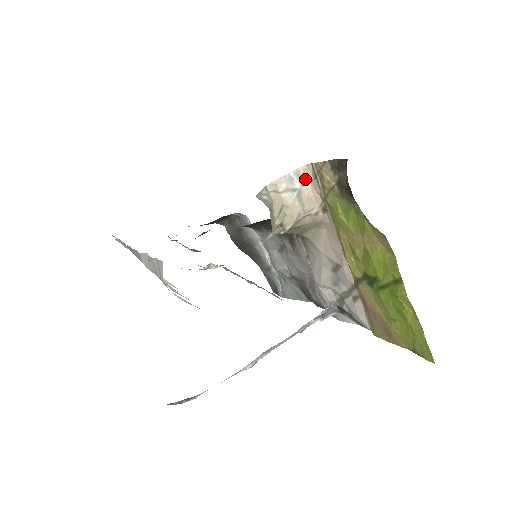
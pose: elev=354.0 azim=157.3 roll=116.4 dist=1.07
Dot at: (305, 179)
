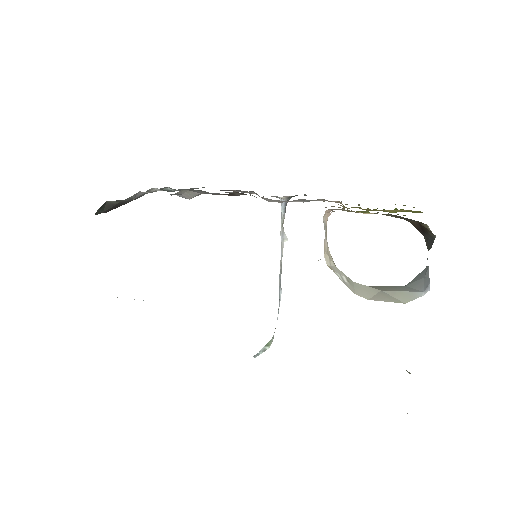
Dot at: (325, 215)
